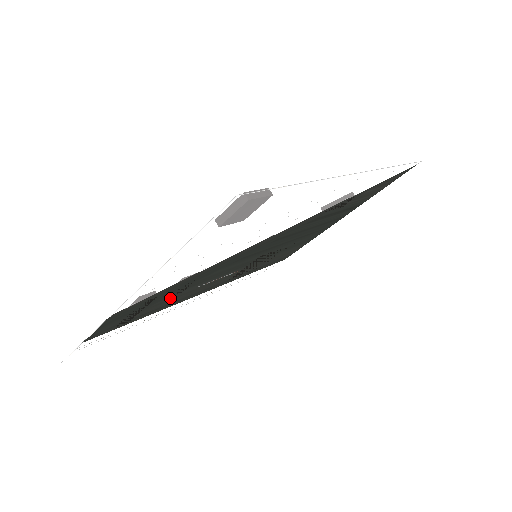
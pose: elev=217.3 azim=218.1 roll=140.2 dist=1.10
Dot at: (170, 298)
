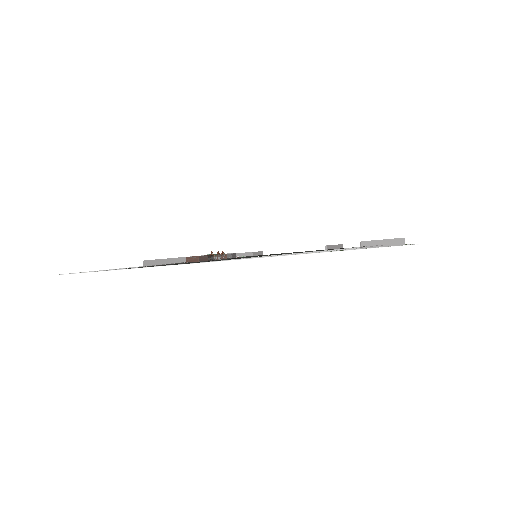
Dot at: occluded
